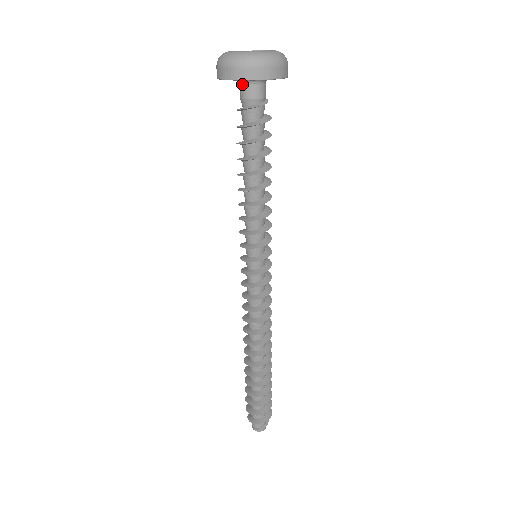
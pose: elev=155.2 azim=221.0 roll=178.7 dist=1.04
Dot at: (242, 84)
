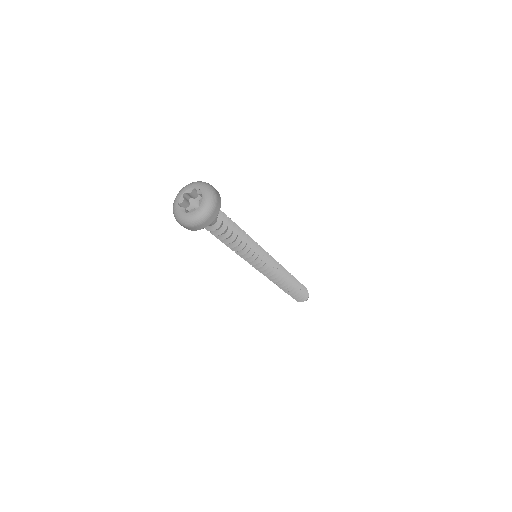
Dot at: occluded
